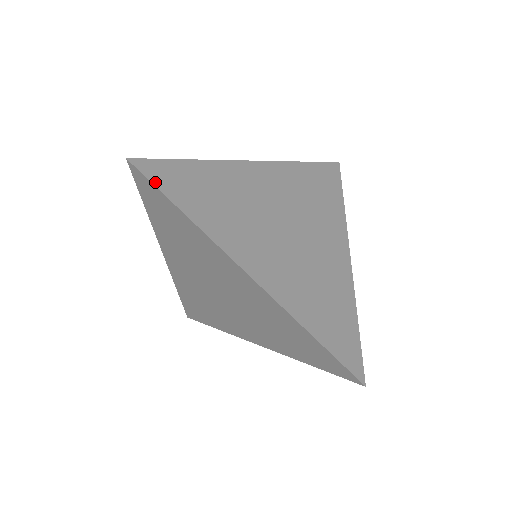
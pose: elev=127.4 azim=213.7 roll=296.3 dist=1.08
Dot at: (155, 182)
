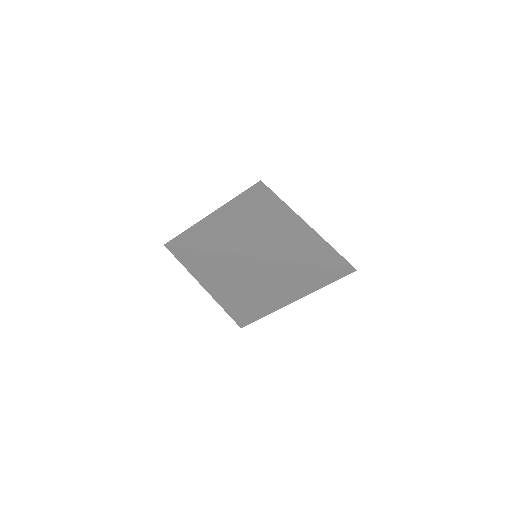
Dot at: (185, 246)
